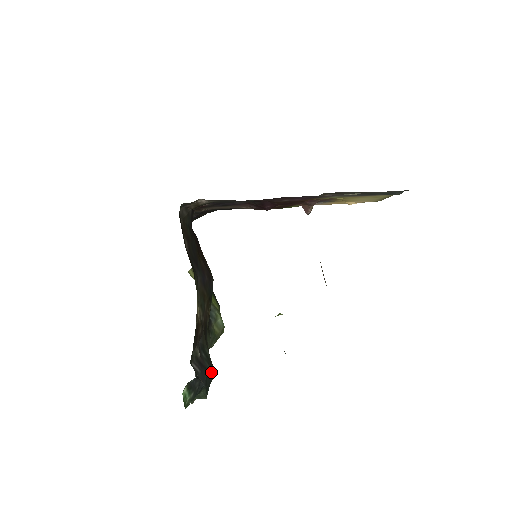
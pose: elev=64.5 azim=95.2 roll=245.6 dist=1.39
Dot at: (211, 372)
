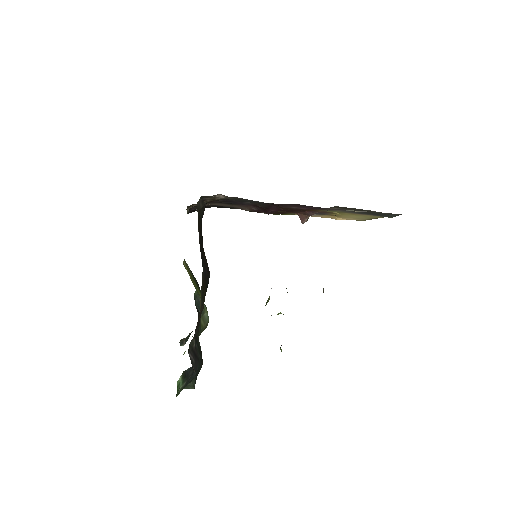
Dot at: (201, 363)
